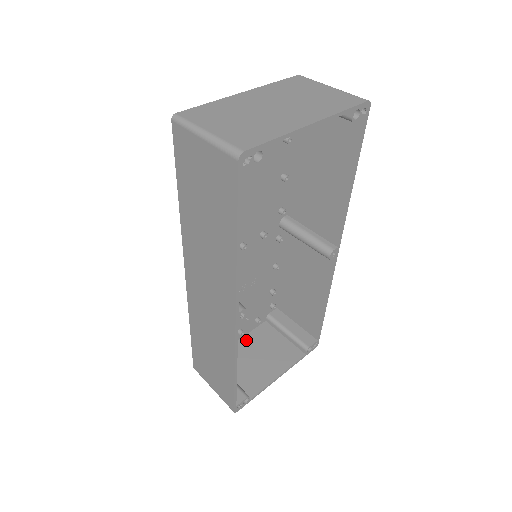
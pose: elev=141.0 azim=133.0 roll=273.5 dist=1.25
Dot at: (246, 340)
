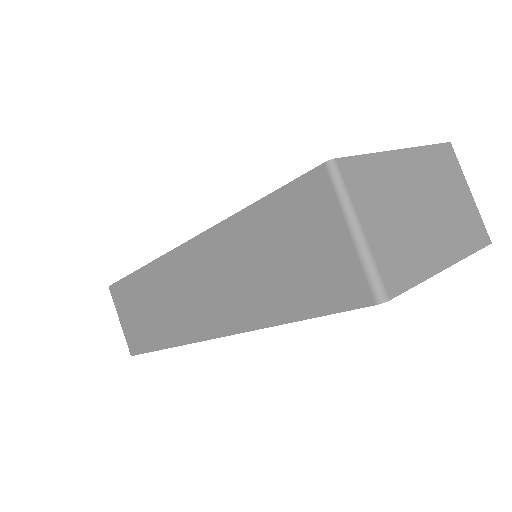
Dot at: occluded
